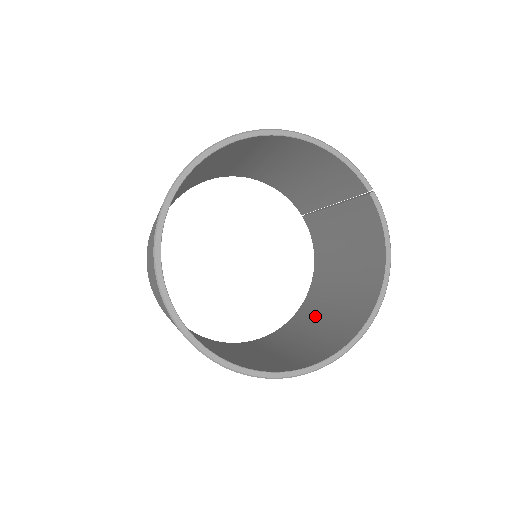
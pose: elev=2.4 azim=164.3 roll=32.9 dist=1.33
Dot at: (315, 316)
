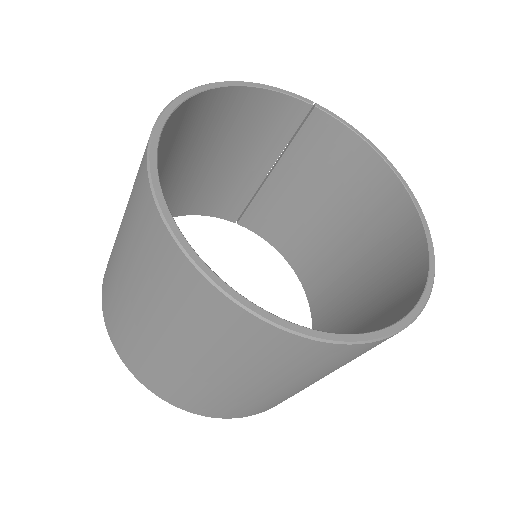
Dot at: (342, 282)
